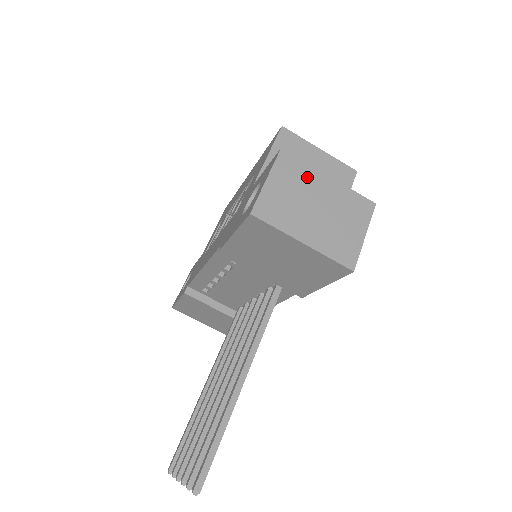
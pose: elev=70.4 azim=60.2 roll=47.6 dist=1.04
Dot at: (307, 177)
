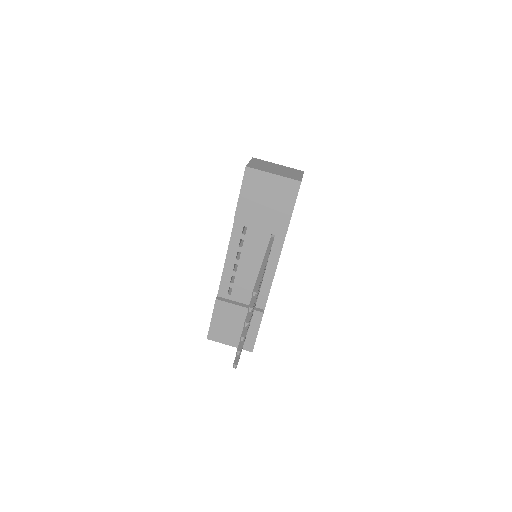
Dot at: (268, 163)
